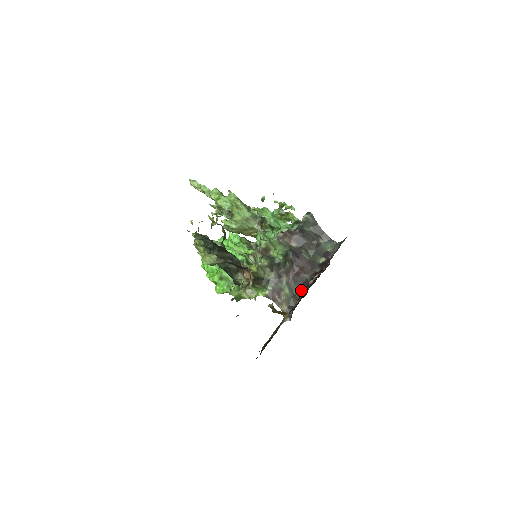
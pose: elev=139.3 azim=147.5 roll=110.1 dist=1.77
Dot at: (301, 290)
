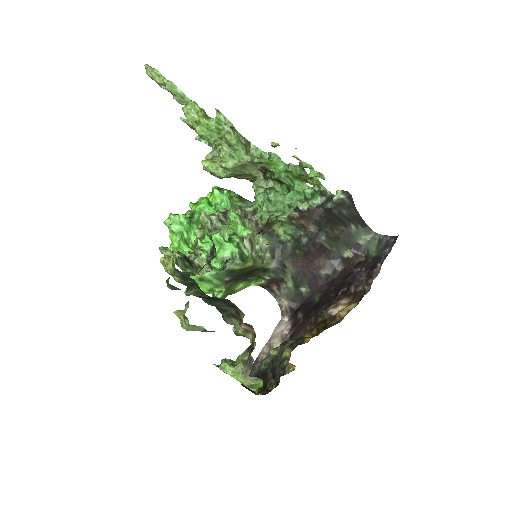
Dot at: (310, 289)
